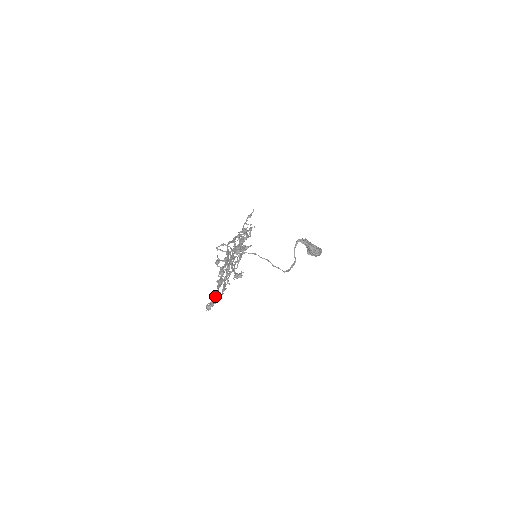
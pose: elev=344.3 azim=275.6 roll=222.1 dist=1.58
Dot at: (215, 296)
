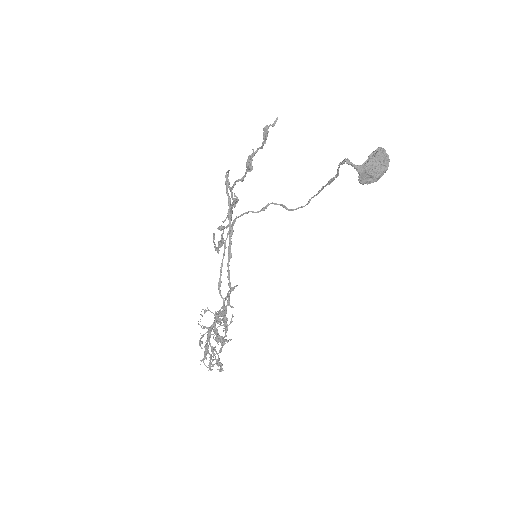
Dot at: (205, 354)
